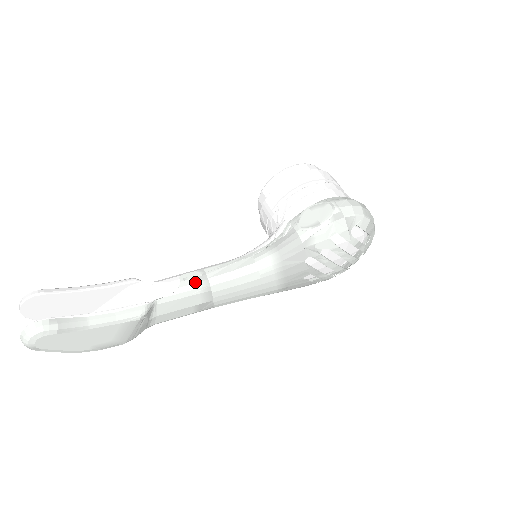
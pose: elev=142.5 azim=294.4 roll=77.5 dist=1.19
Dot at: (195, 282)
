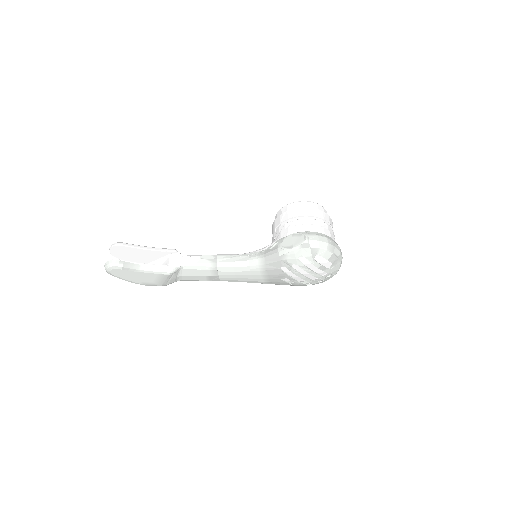
Dot at: (208, 262)
